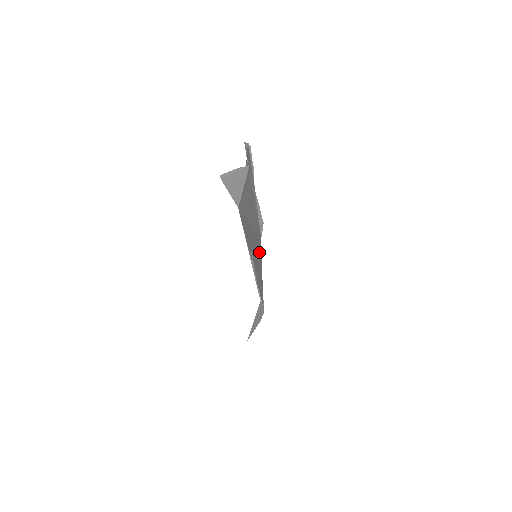
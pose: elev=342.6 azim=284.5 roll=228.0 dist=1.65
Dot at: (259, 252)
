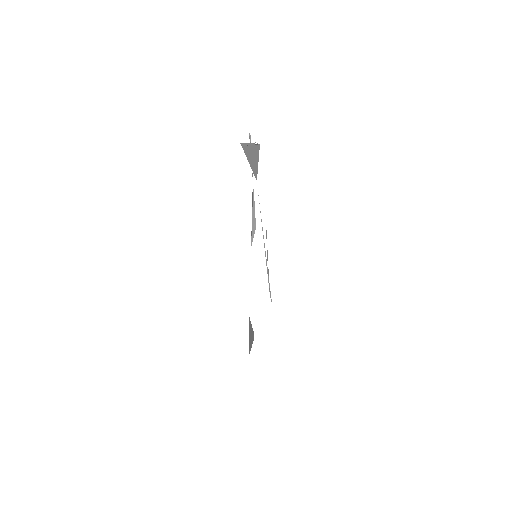
Dot at: occluded
